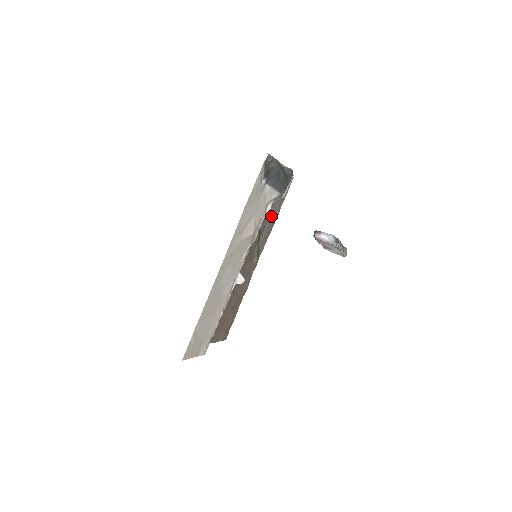
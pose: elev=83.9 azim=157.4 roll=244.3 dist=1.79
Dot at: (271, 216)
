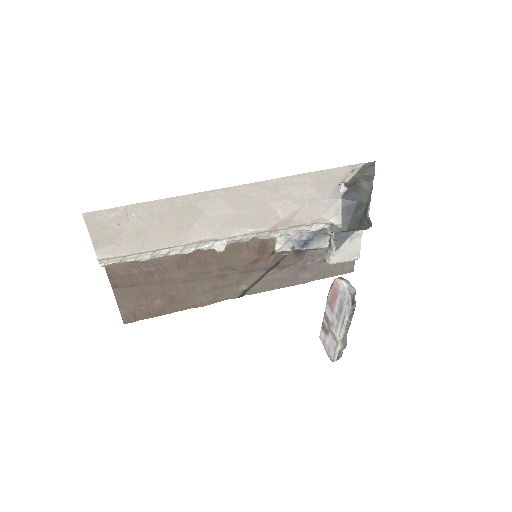
Dot at: (301, 269)
